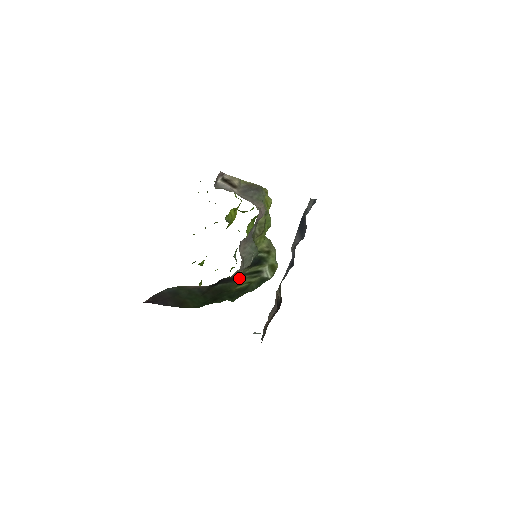
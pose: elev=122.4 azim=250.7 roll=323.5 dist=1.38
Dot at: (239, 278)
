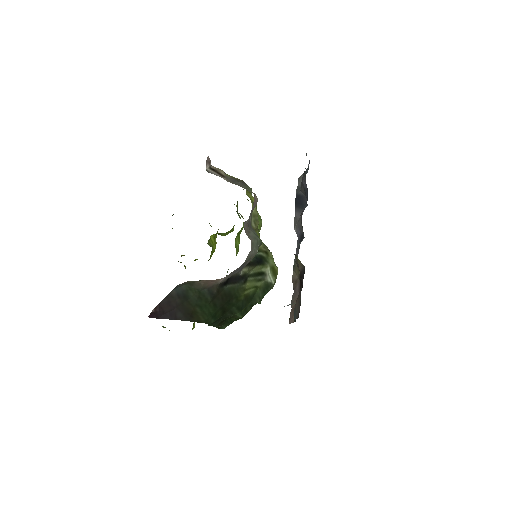
Dot at: (245, 279)
